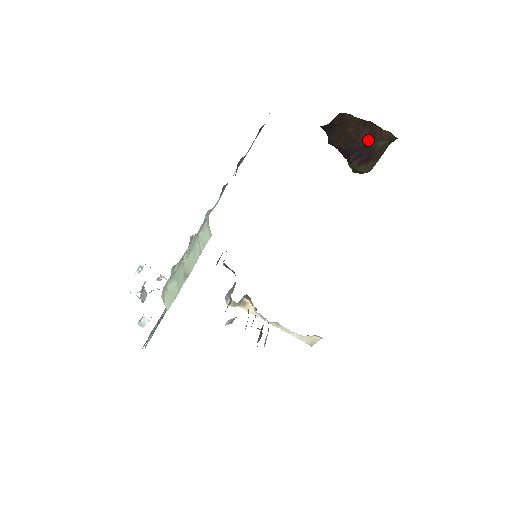
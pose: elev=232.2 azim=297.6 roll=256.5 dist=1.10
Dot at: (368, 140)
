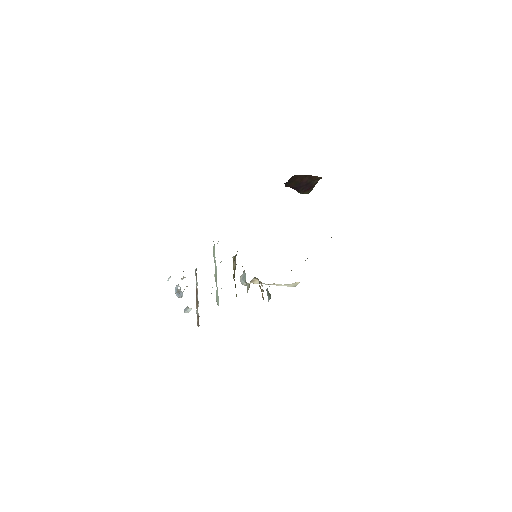
Dot at: (308, 181)
